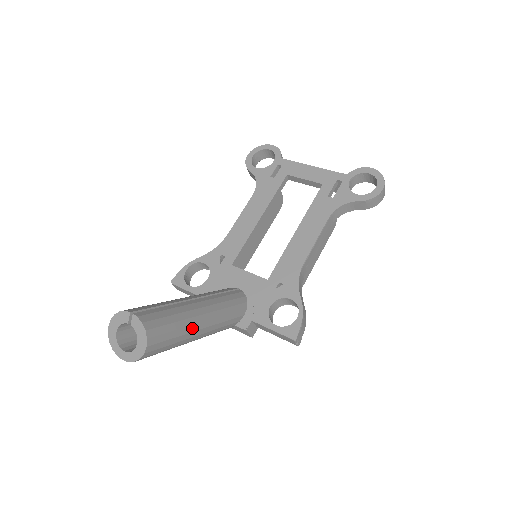
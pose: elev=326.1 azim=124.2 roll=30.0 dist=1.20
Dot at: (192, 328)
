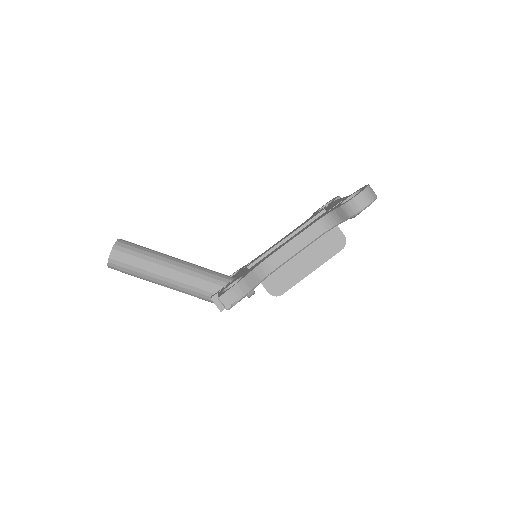
Dot at: (154, 265)
